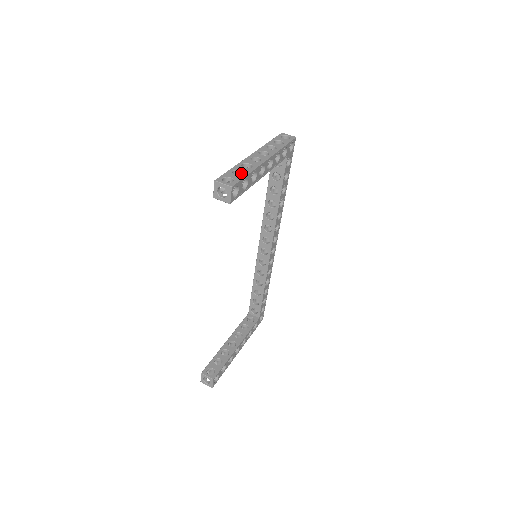
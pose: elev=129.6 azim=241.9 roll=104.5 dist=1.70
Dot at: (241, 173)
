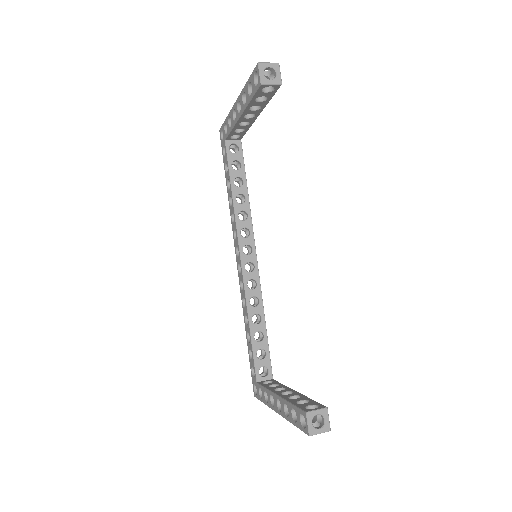
Dot at: occluded
